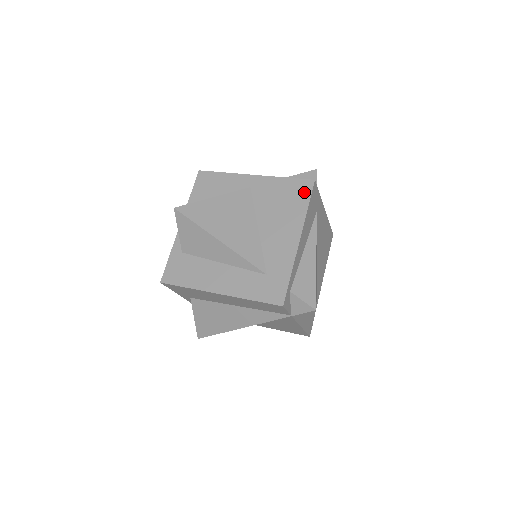
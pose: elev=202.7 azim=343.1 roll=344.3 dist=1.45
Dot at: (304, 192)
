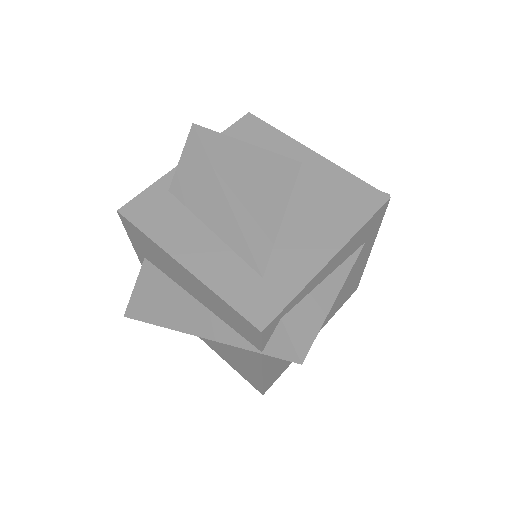
Dot at: (369, 204)
